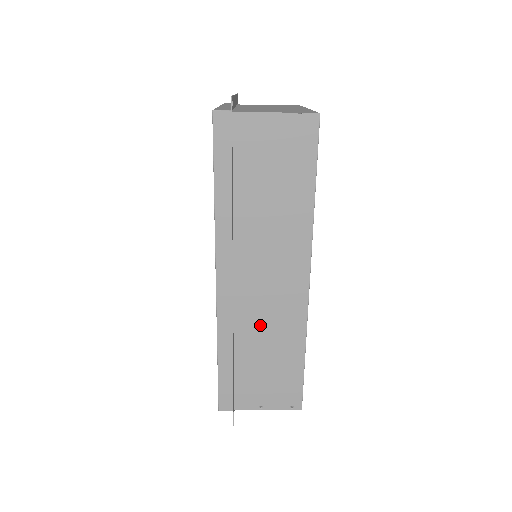
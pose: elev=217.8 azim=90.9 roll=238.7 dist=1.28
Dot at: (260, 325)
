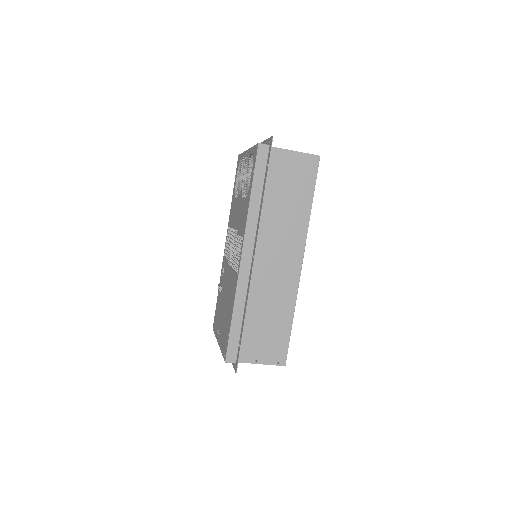
Dot at: (266, 293)
